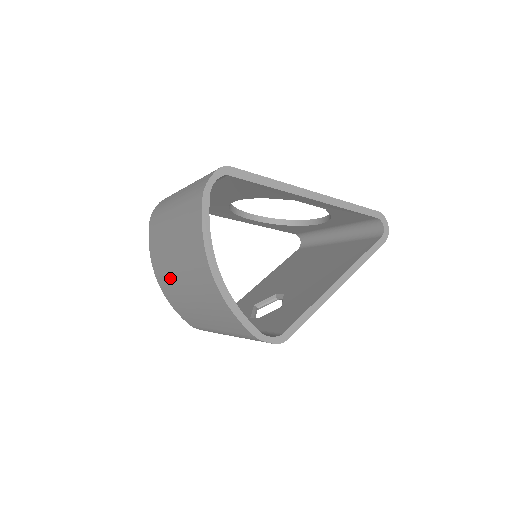
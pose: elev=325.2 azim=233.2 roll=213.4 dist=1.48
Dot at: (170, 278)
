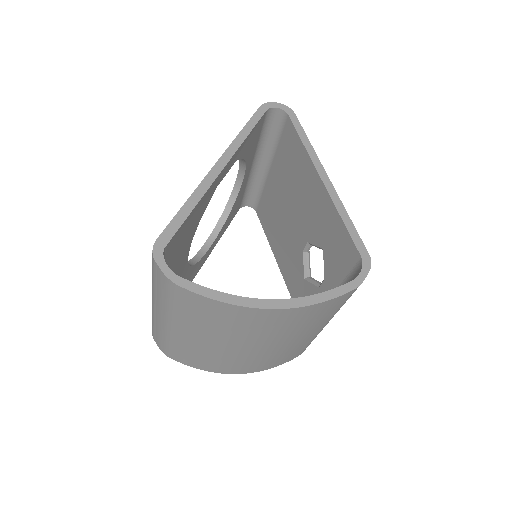
Dot at: (246, 359)
